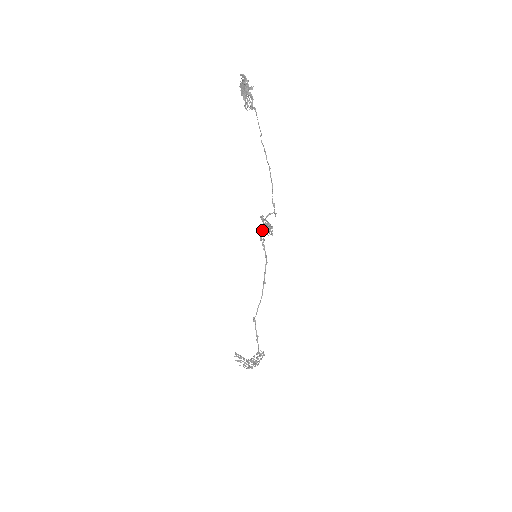
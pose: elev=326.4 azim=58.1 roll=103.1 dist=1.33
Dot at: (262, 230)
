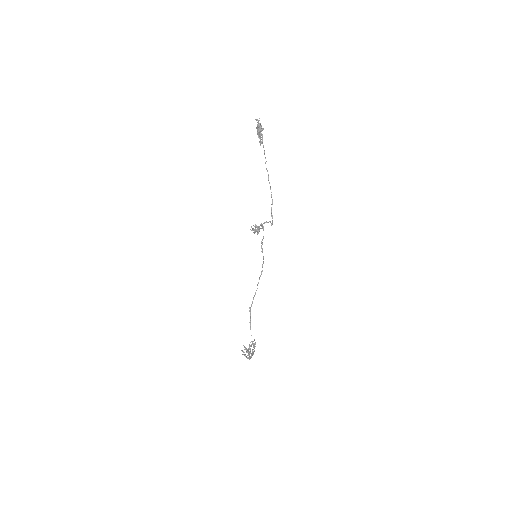
Dot at: occluded
